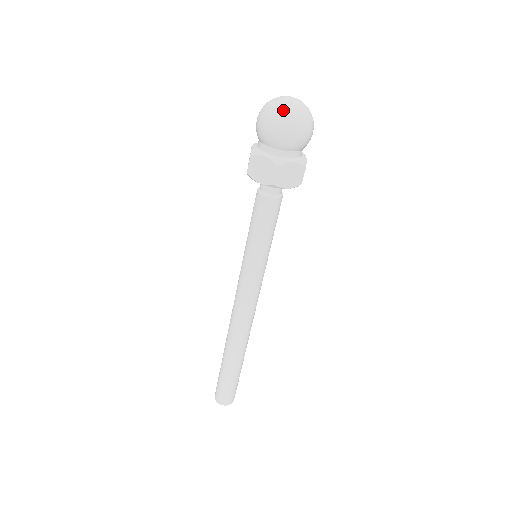
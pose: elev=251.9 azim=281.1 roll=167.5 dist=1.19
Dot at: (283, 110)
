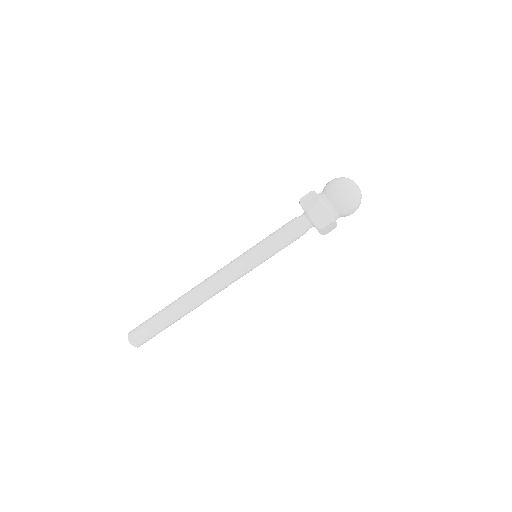
Dot at: (348, 181)
